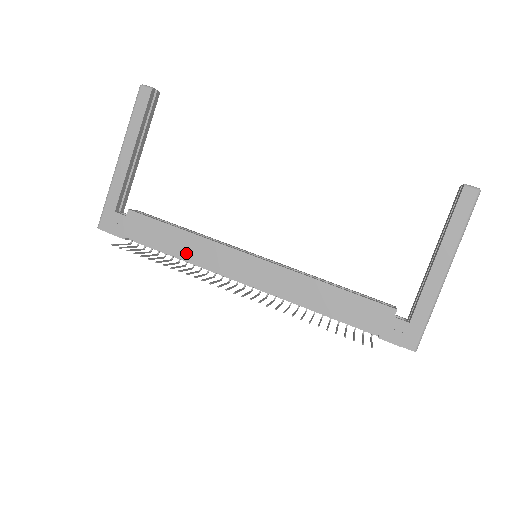
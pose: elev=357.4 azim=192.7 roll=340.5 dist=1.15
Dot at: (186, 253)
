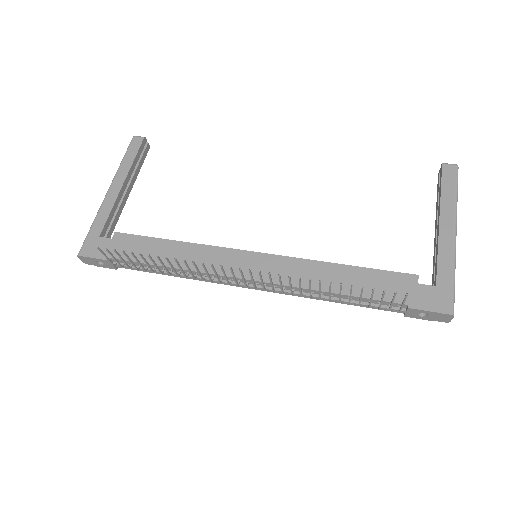
Dot at: (179, 262)
